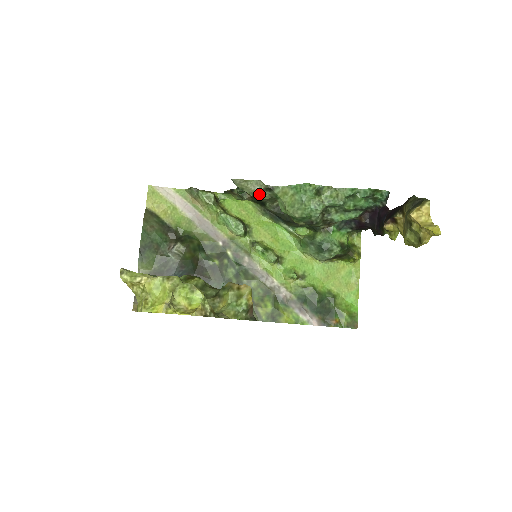
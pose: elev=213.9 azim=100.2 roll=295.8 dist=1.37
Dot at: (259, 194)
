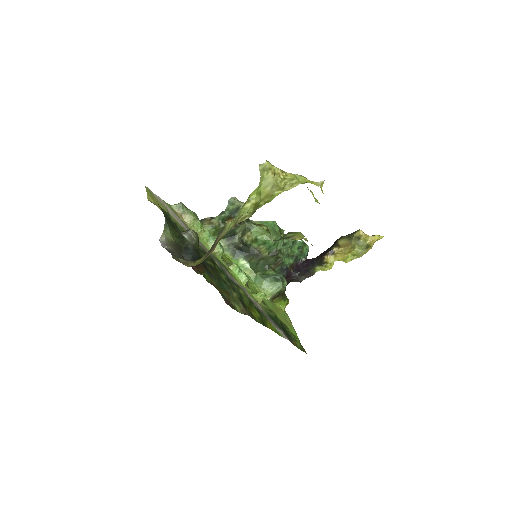
Dot at: occluded
